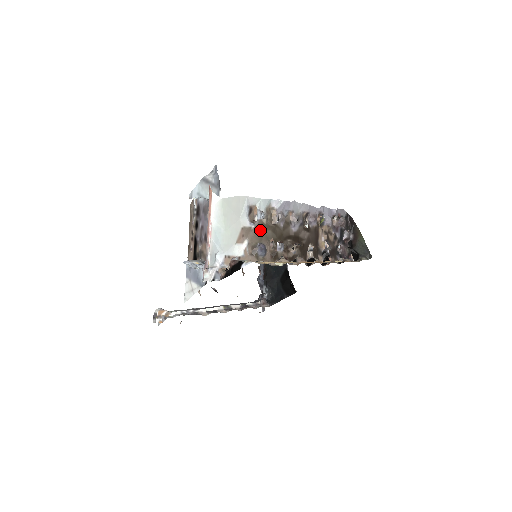
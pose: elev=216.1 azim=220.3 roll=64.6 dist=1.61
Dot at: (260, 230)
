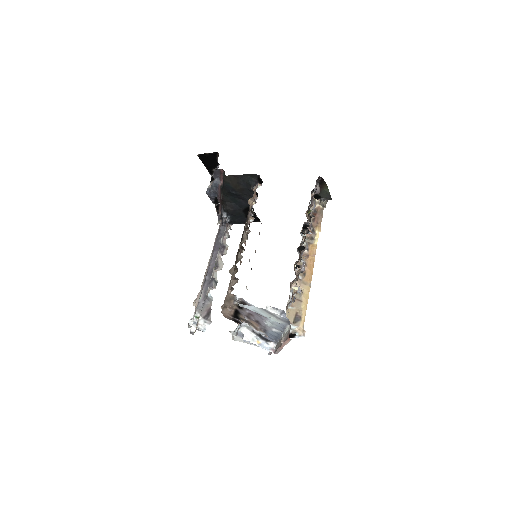
Dot at: occluded
